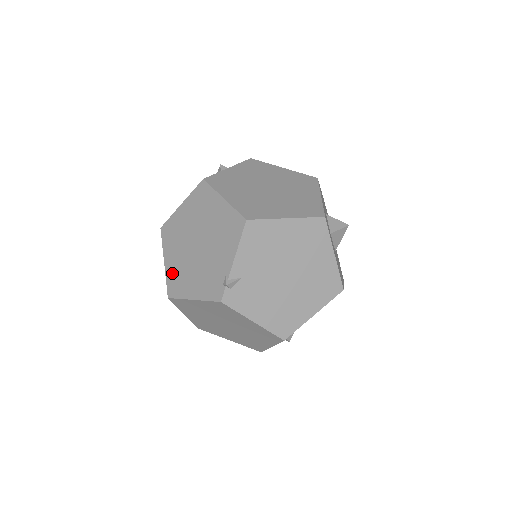
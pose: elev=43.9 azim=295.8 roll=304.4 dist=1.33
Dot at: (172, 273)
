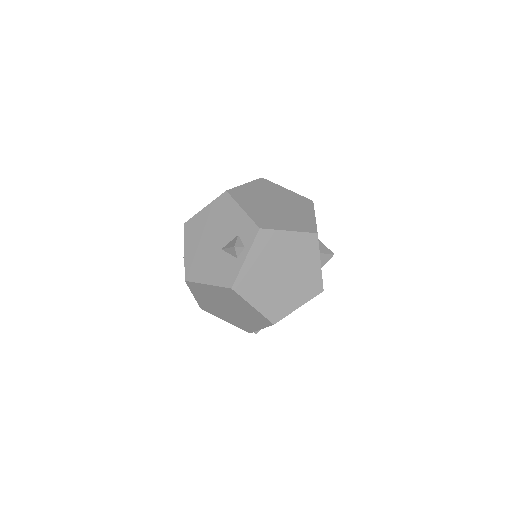
Dot at: (203, 304)
